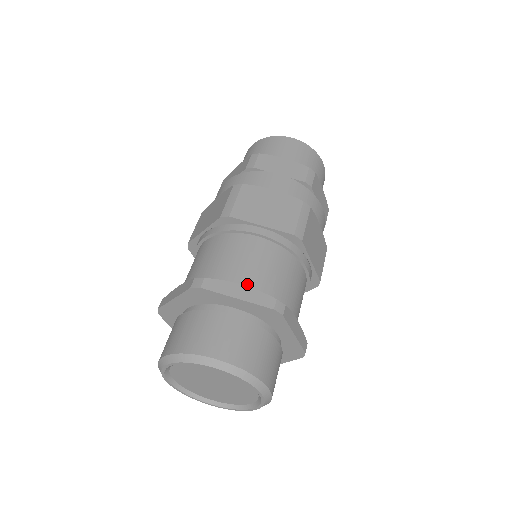
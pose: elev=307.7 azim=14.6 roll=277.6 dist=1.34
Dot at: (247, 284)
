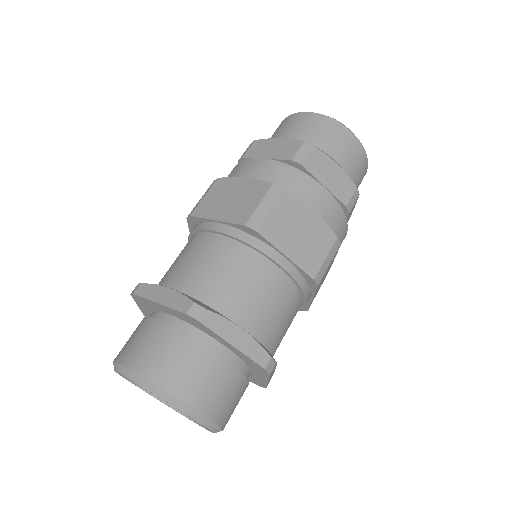
Dot at: (181, 287)
